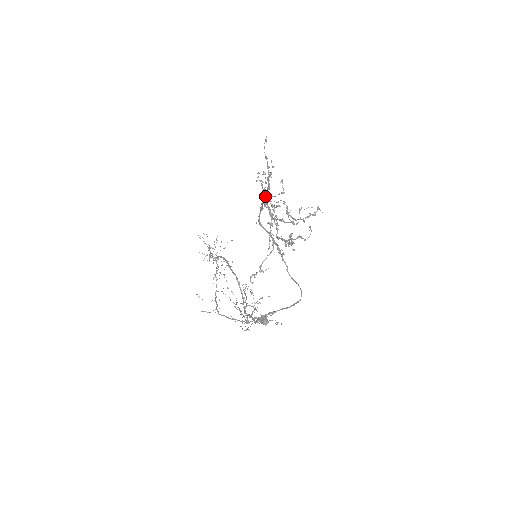
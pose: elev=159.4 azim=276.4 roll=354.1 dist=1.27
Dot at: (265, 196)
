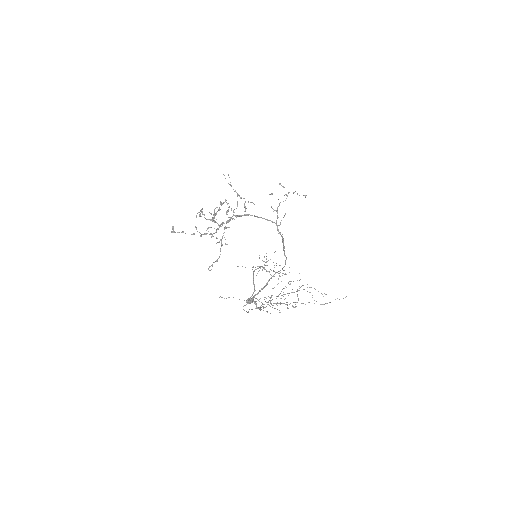
Dot at: (227, 211)
